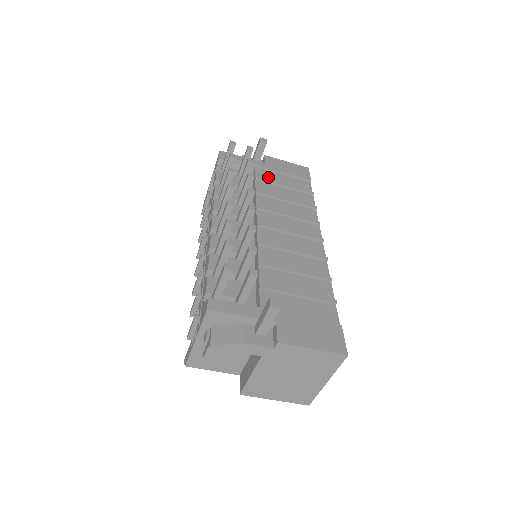
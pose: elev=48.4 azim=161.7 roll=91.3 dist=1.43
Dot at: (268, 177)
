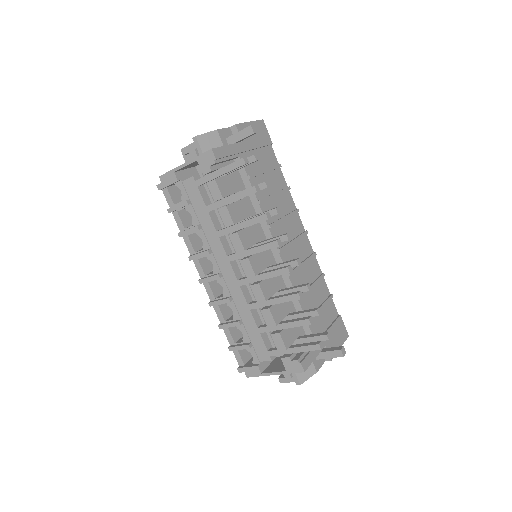
Dot at: (252, 165)
